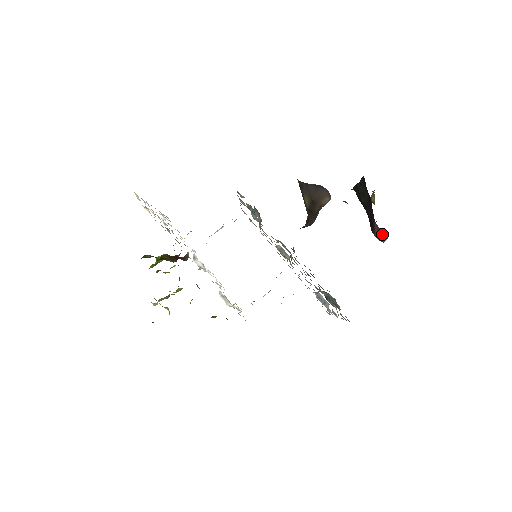
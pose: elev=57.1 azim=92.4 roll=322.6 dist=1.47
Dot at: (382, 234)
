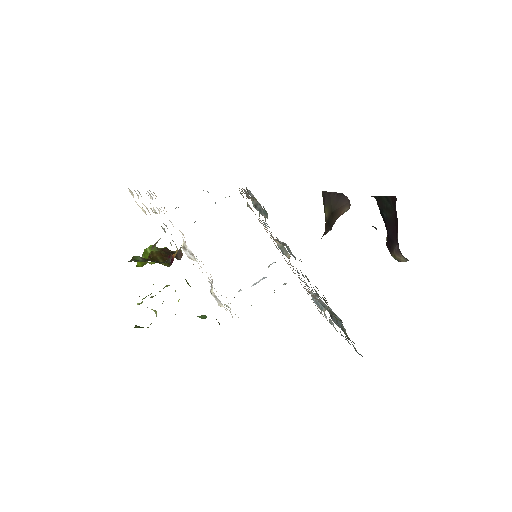
Dot at: (401, 257)
